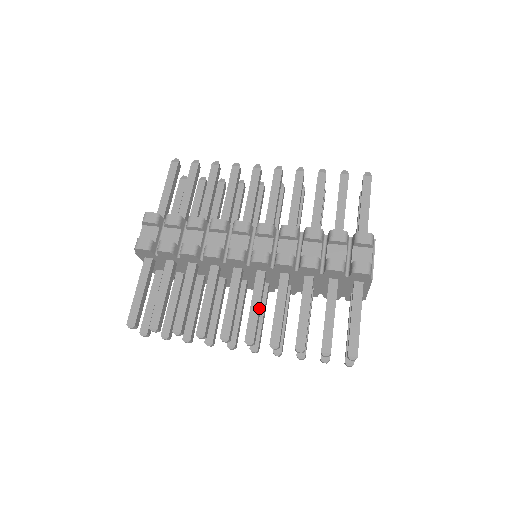
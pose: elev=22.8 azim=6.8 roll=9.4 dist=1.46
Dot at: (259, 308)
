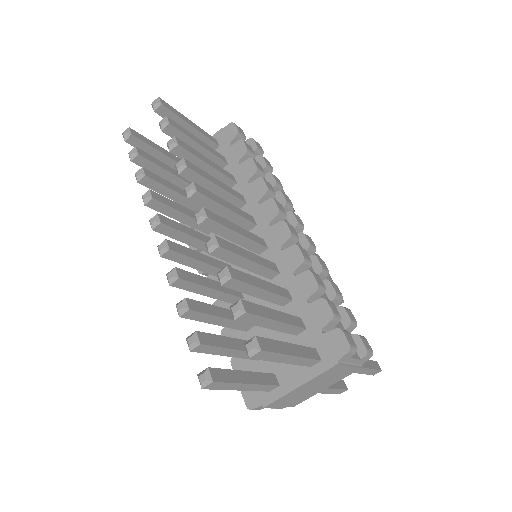
Dot at: (238, 233)
